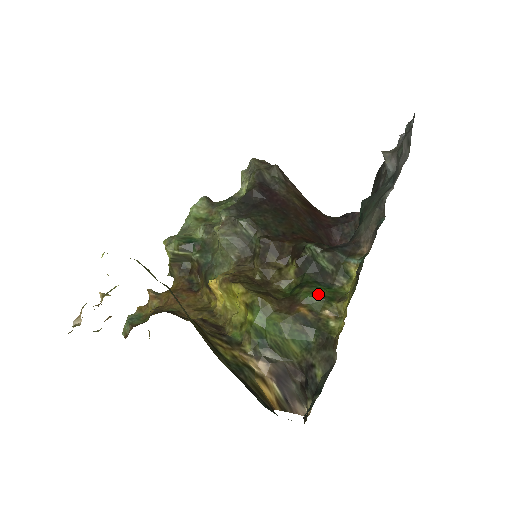
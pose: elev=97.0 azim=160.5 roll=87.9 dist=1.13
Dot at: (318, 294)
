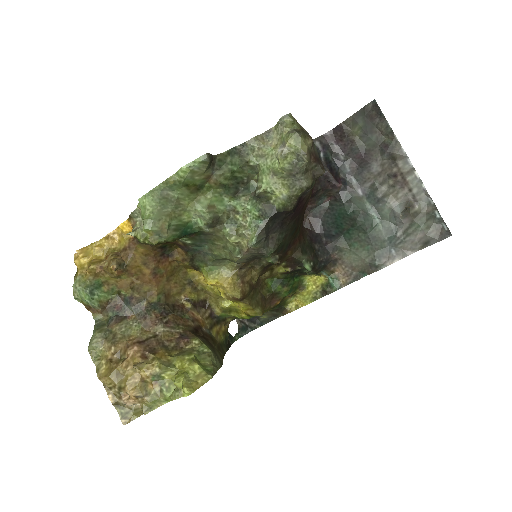
Dot at: (291, 289)
